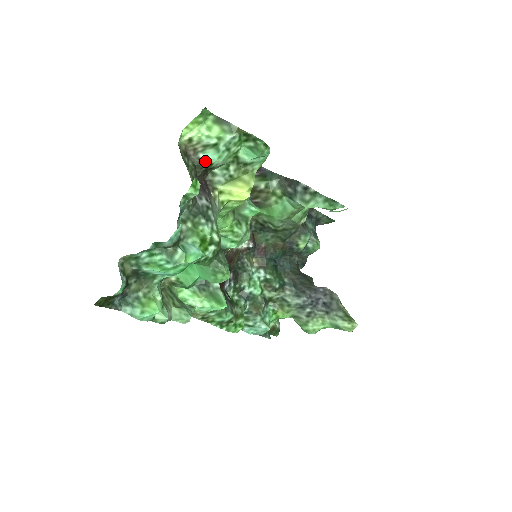
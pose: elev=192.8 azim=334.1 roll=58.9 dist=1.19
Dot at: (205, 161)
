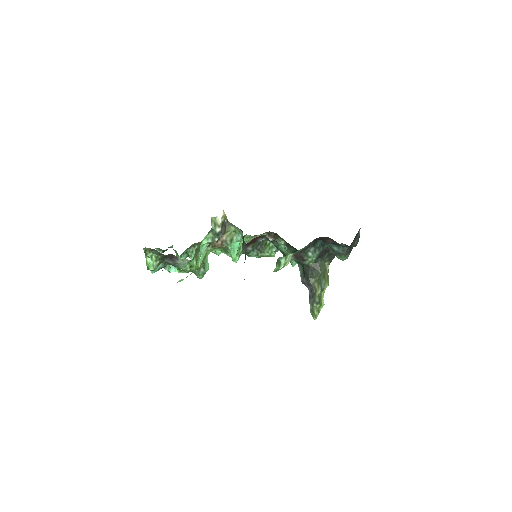
Dot at: occluded
